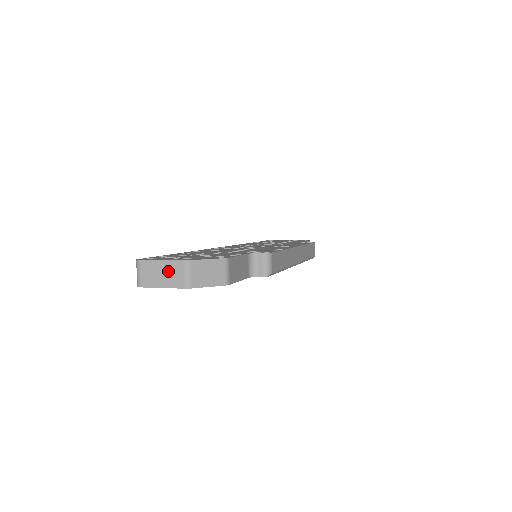
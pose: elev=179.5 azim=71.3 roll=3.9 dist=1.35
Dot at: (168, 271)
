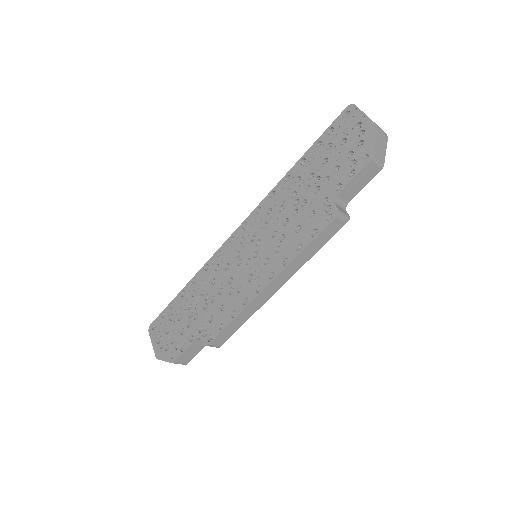
Dot at: occluded
